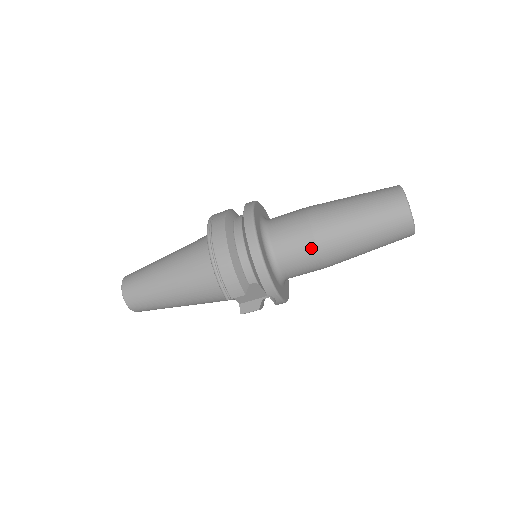
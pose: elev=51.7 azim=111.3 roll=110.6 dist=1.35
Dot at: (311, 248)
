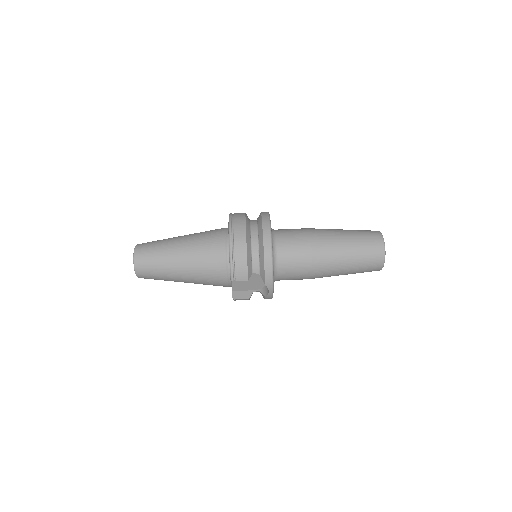
Dot at: (307, 258)
